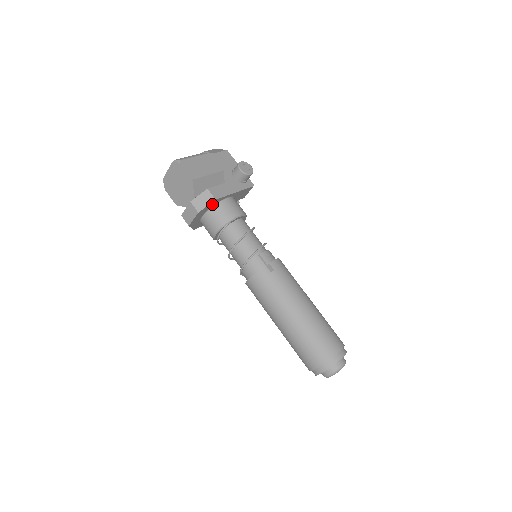
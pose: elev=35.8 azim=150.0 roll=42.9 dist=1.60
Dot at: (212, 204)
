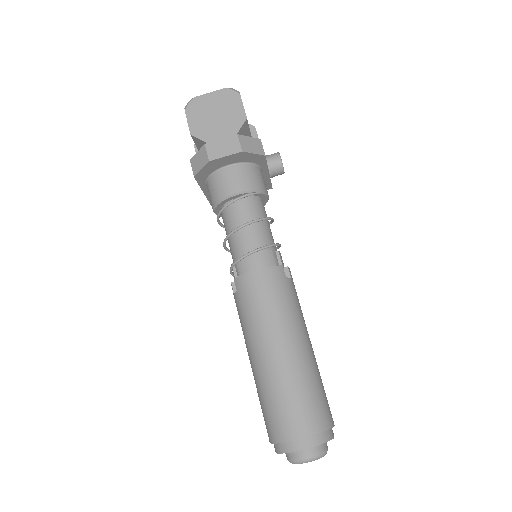
Dot at: (254, 158)
